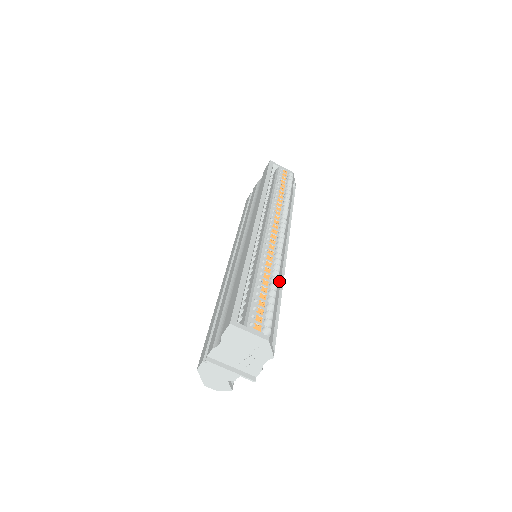
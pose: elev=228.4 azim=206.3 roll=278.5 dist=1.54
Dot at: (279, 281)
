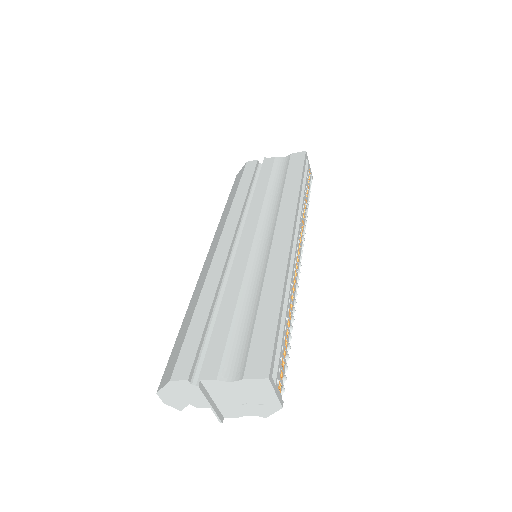
Dot at: occluded
